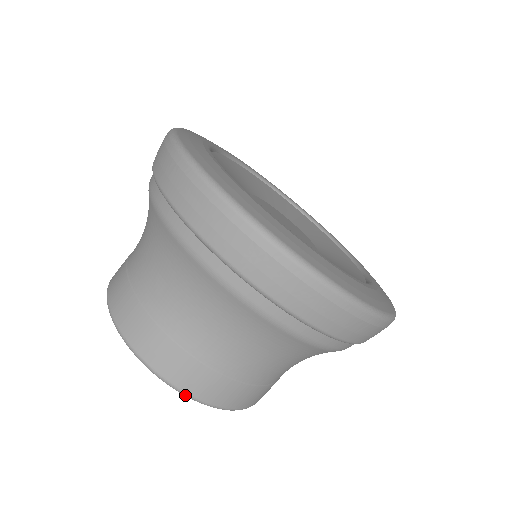
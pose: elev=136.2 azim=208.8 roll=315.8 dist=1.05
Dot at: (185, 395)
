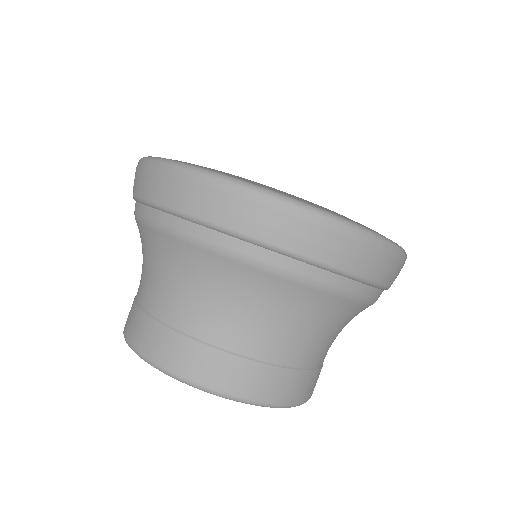
Dot at: (234, 399)
